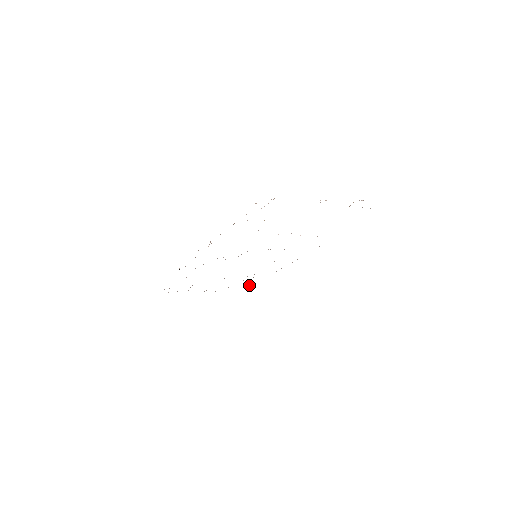
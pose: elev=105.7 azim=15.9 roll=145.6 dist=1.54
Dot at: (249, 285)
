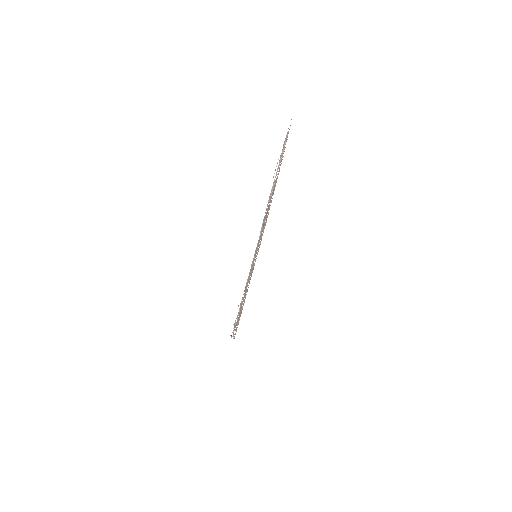
Dot at: occluded
